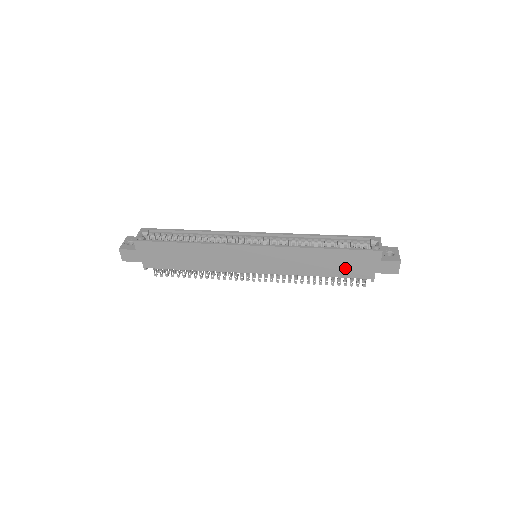
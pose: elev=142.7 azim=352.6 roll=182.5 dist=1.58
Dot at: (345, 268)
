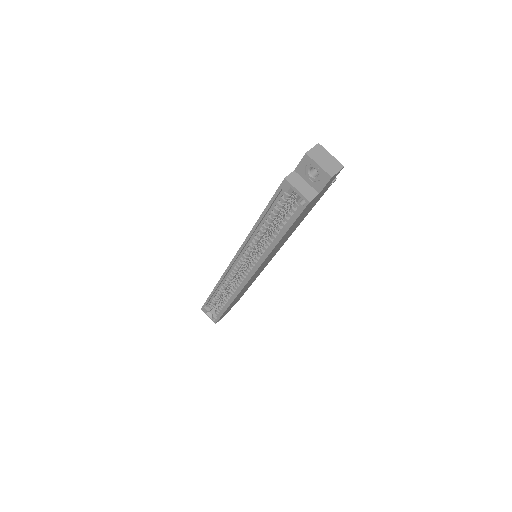
Dot at: (307, 211)
